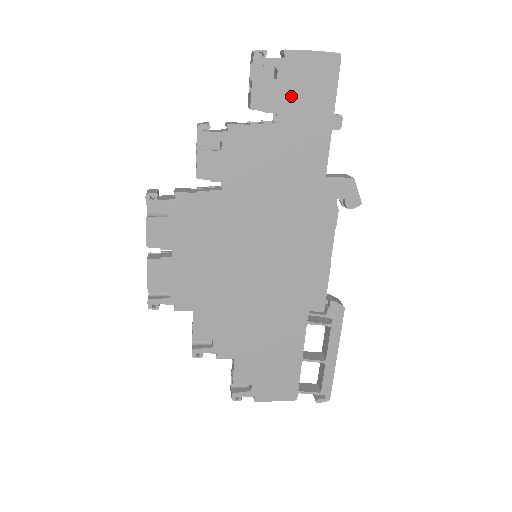
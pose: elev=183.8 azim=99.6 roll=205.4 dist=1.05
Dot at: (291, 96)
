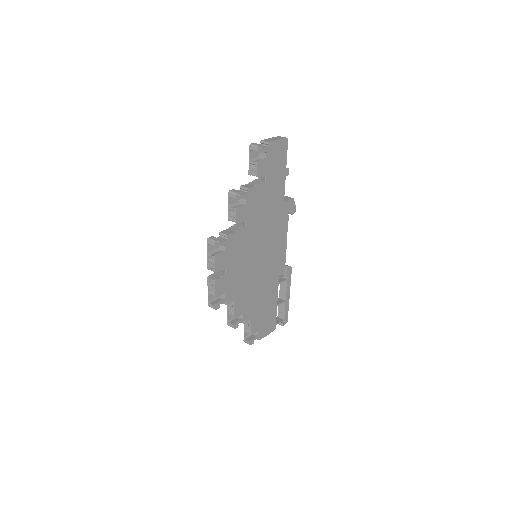
Dot at: (271, 165)
